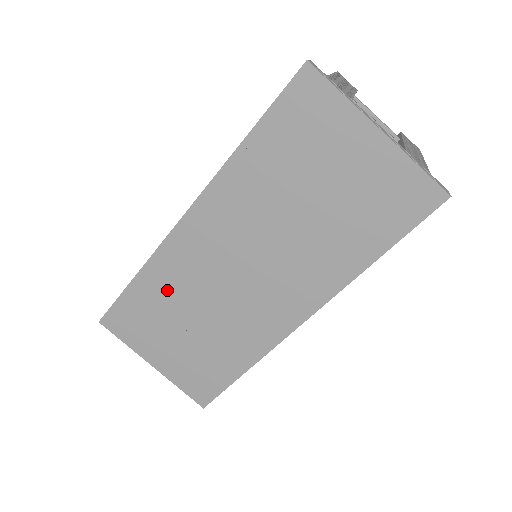
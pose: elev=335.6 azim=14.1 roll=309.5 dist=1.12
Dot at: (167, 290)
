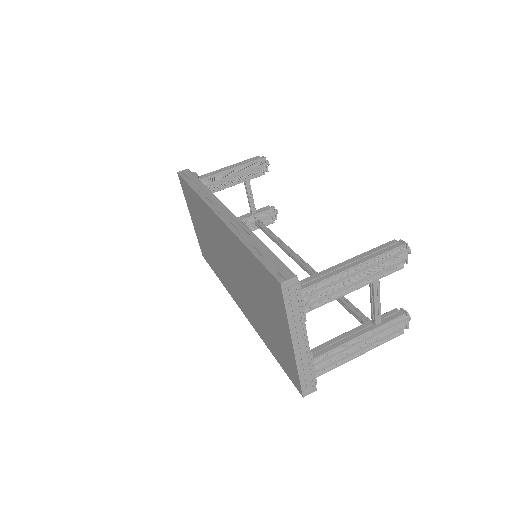
Dot at: (202, 215)
